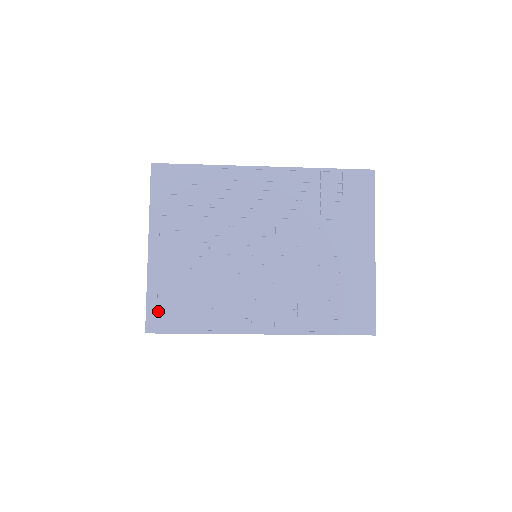
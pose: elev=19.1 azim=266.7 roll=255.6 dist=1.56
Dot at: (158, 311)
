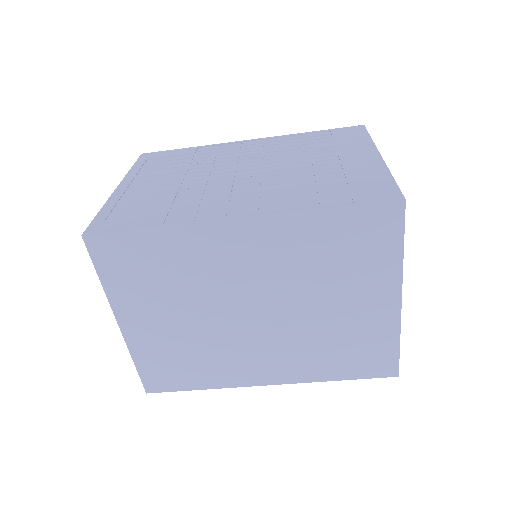
Dot at: (107, 220)
